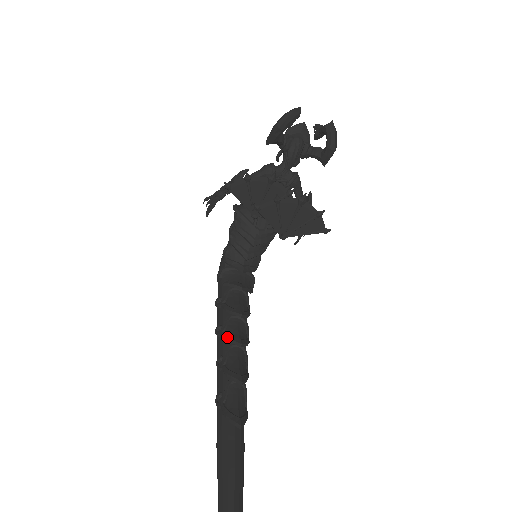
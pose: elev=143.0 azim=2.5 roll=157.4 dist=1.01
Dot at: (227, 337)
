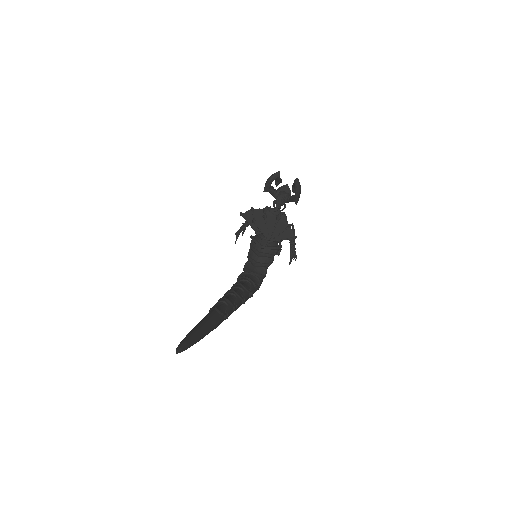
Dot at: (228, 291)
